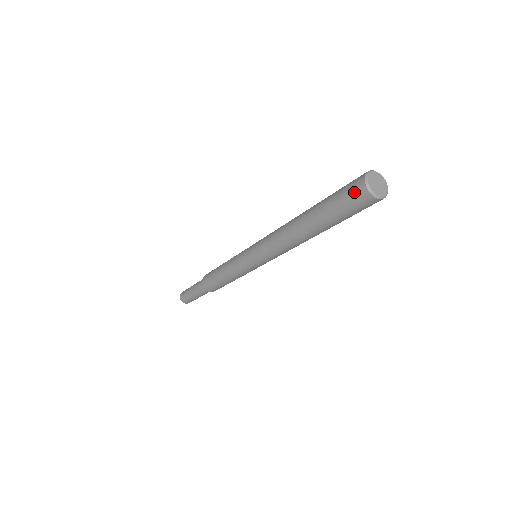
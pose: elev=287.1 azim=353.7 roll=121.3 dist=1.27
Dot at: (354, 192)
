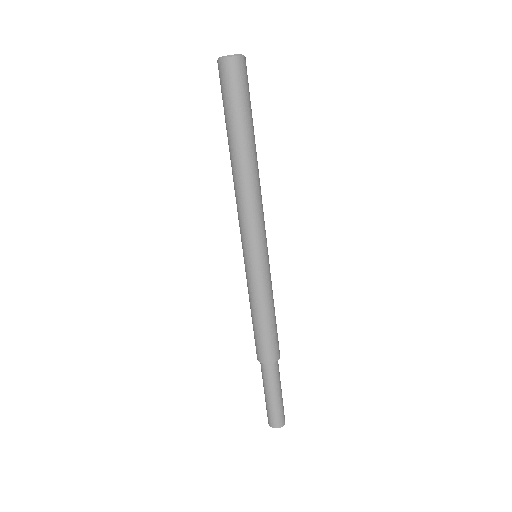
Dot at: (222, 74)
